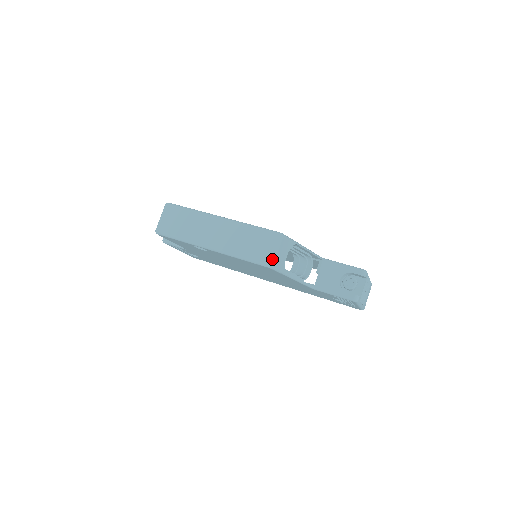
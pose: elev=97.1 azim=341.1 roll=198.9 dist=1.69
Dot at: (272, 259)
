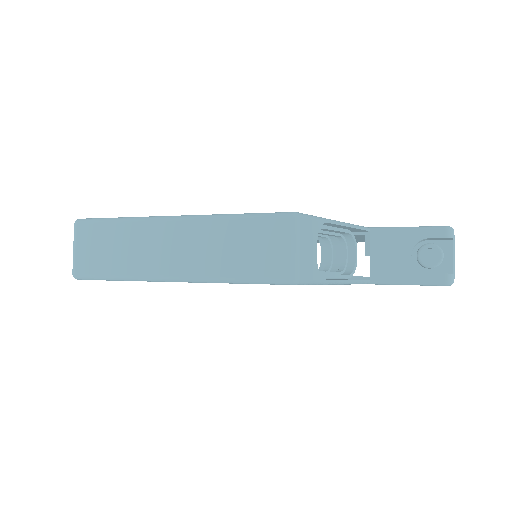
Dot at: (294, 267)
